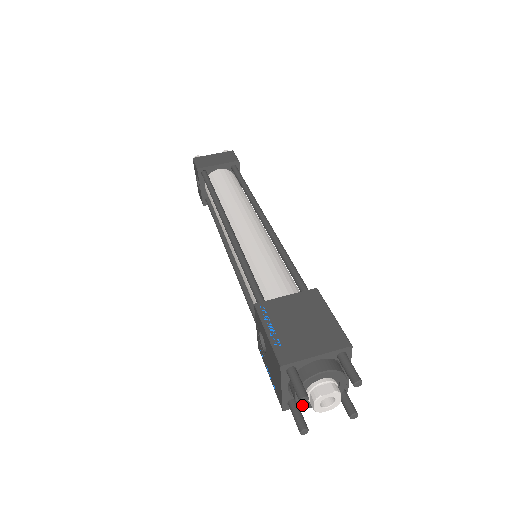
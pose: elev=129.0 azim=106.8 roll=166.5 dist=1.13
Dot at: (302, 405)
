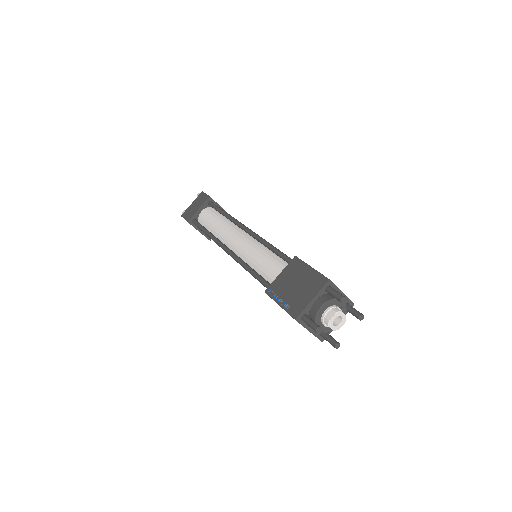
Dot at: (328, 332)
